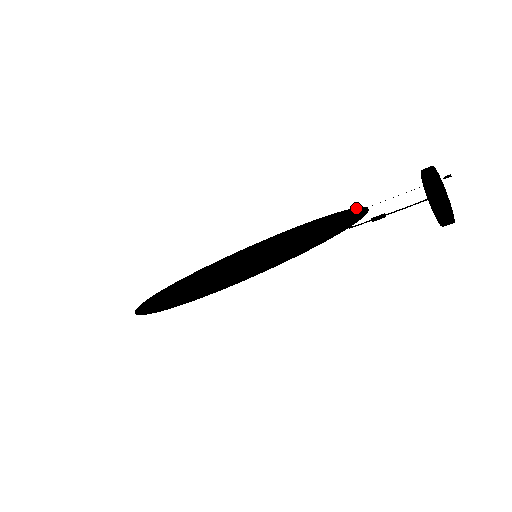
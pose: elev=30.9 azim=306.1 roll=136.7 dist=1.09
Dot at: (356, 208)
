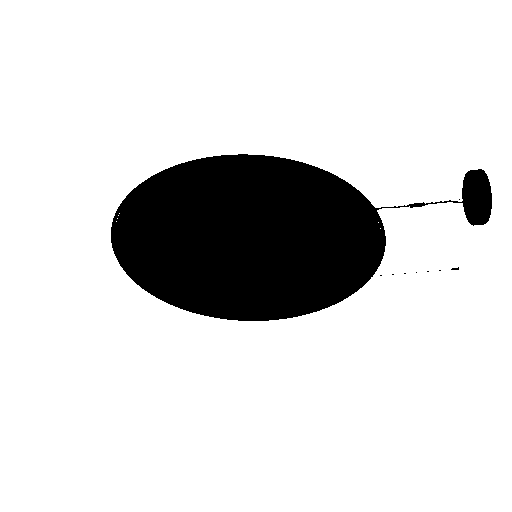
Dot at: (357, 285)
